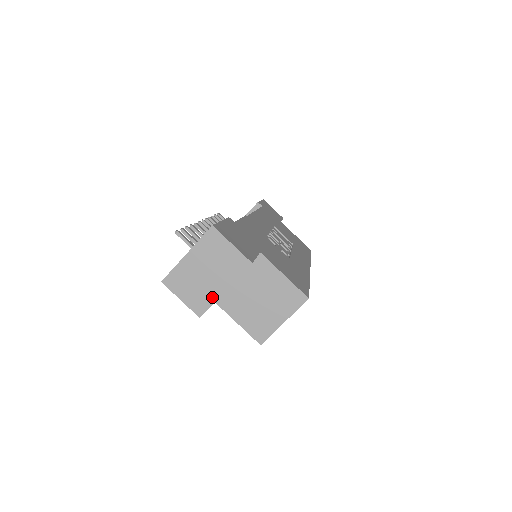
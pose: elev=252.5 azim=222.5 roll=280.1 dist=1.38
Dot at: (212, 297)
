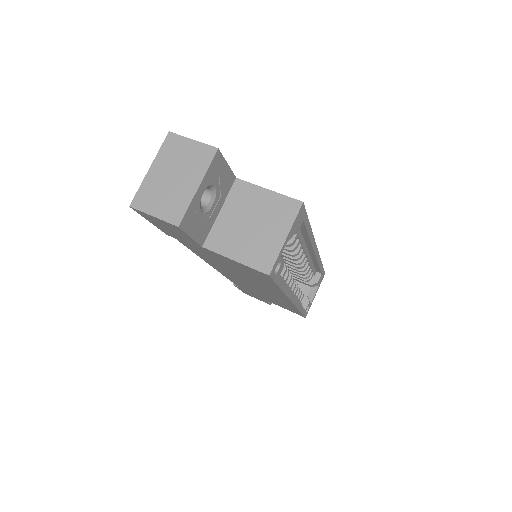
Dot at: (186, 199)
